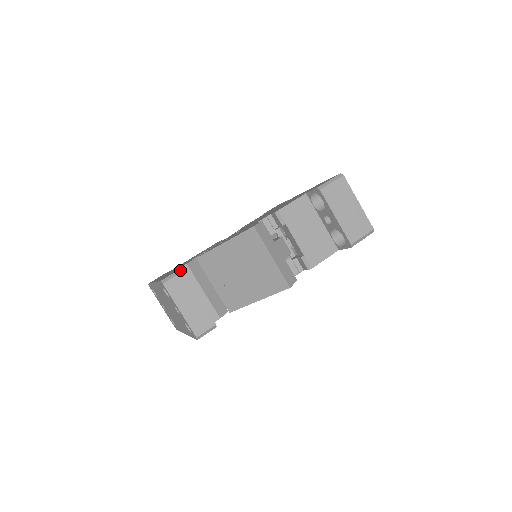
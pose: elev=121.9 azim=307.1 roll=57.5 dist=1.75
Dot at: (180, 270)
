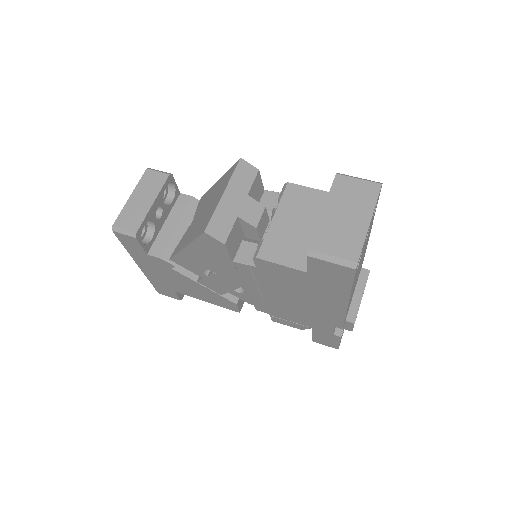
Dot at: (170, 173)
